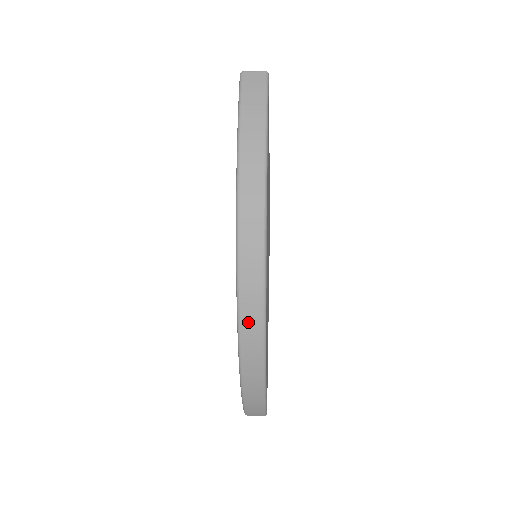
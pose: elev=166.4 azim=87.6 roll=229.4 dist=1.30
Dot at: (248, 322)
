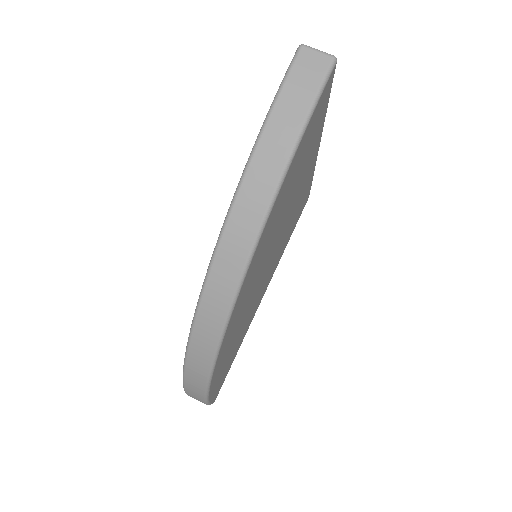
Dot at: (197, 350)
